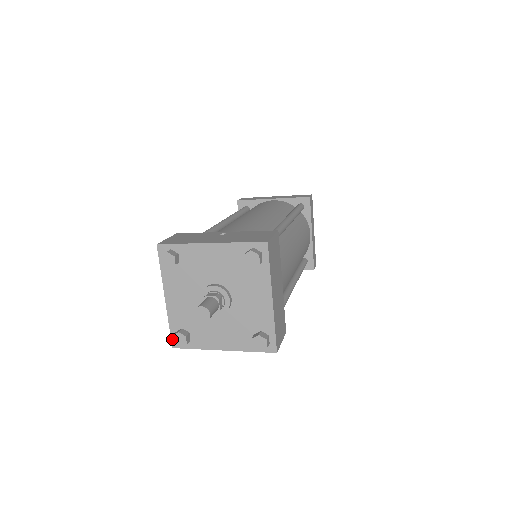
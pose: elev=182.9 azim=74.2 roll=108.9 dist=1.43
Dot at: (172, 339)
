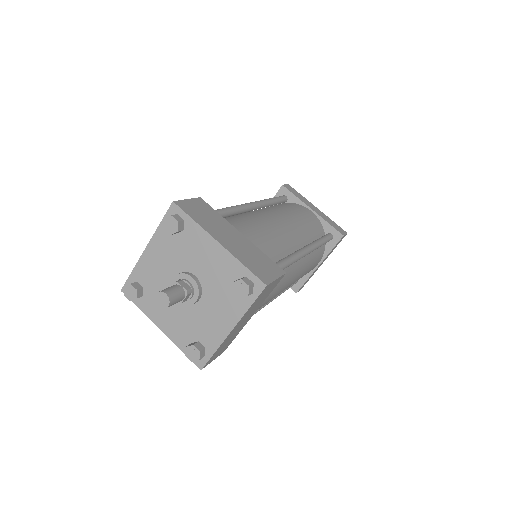
Dot at: (194, 362)
